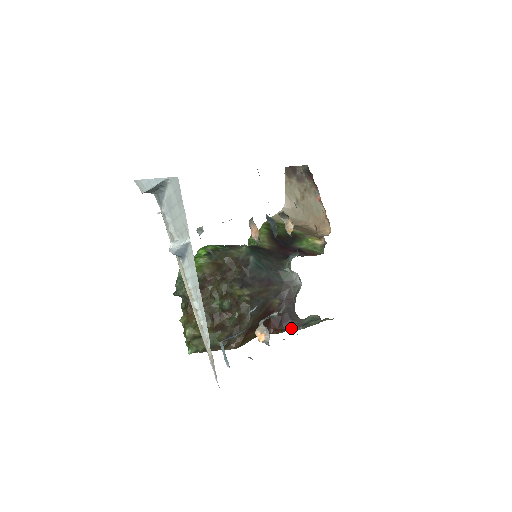
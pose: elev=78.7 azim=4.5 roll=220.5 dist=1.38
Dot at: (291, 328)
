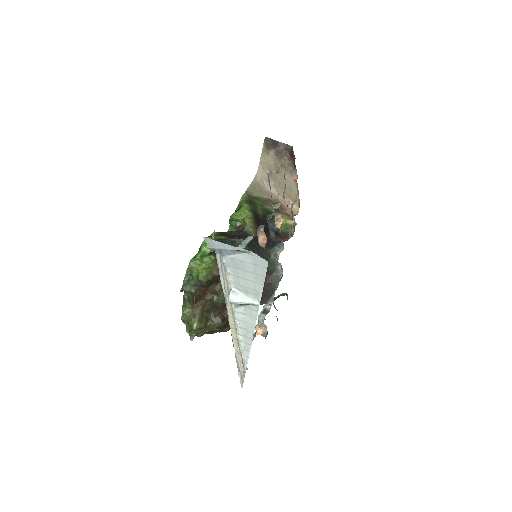
Dot at: (264, 303)
